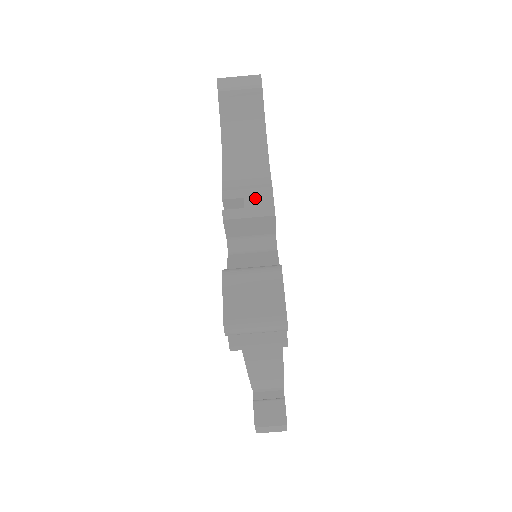
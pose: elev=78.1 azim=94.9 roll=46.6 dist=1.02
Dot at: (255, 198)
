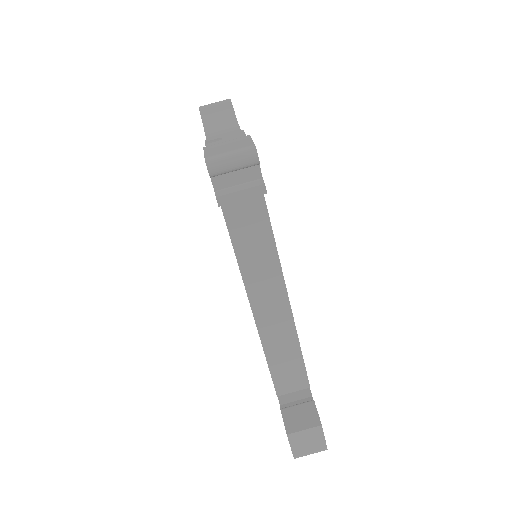
Dot at: (230, 135)
